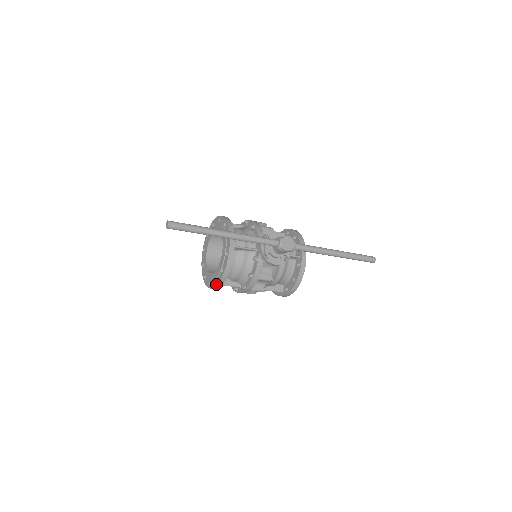
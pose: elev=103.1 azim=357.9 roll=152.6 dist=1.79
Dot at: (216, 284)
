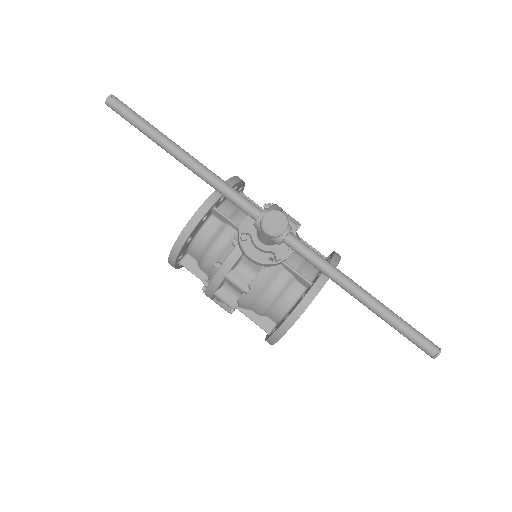
Dot at: (170, 254)
